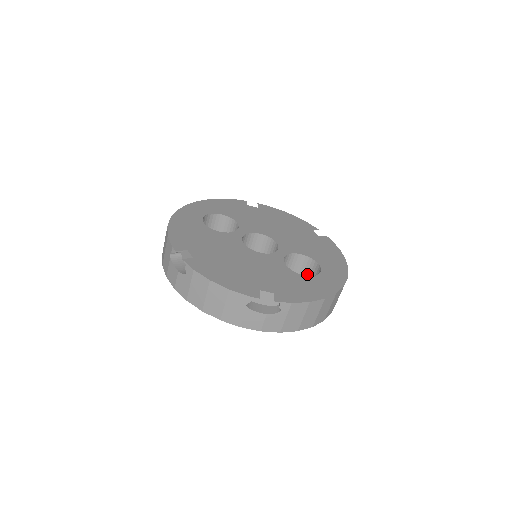
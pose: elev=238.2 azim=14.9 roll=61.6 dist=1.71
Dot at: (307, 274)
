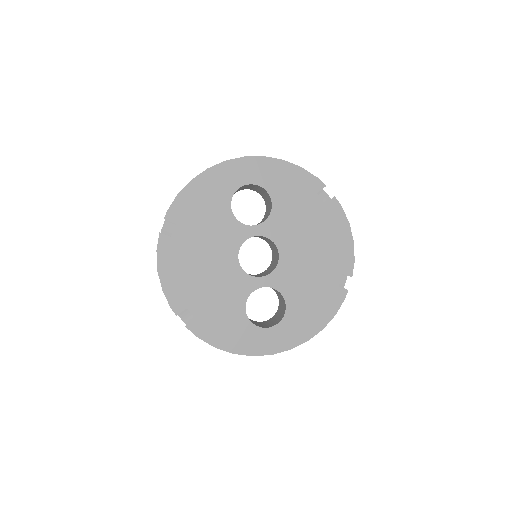
Dot at: (282, 306)
